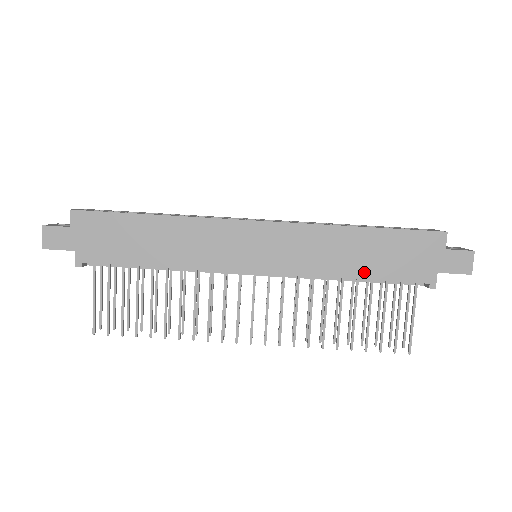
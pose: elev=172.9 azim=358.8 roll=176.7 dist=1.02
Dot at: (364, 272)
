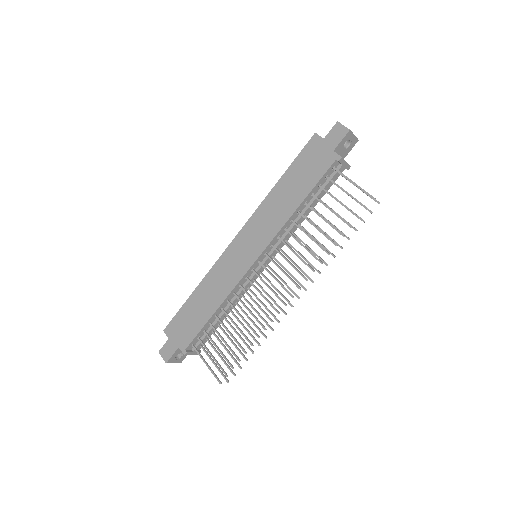
Dot at: (301, 196)
